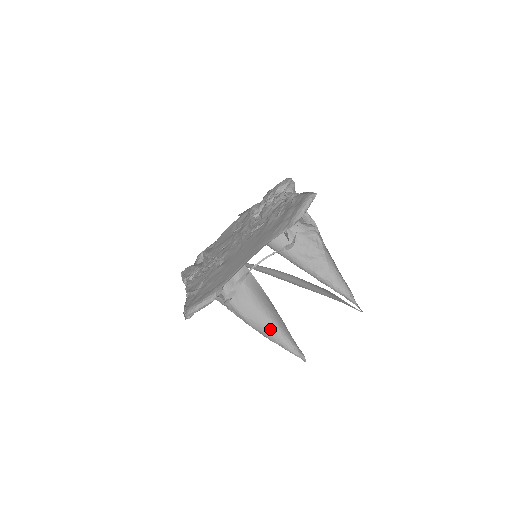
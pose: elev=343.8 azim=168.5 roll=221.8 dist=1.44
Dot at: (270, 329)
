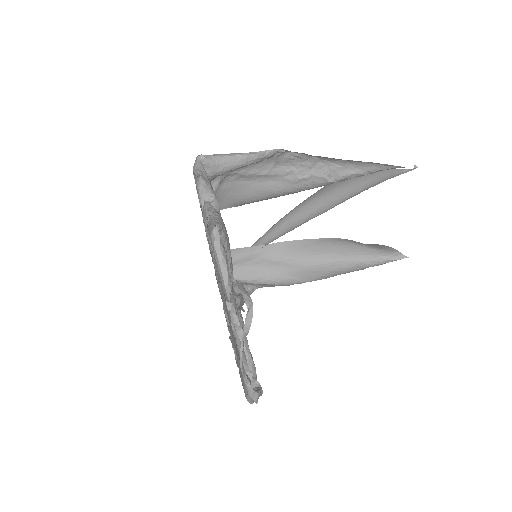
Dot at: (345, 268)
